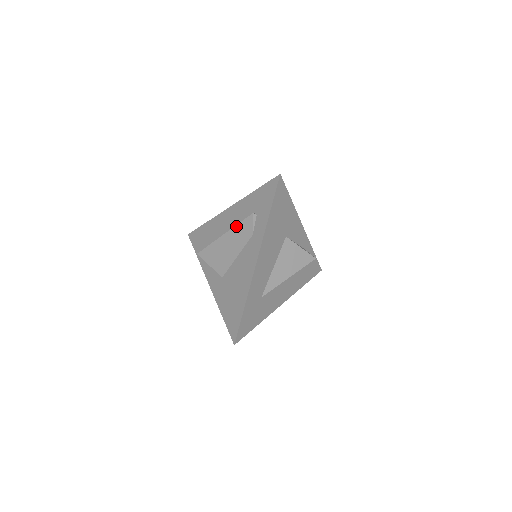
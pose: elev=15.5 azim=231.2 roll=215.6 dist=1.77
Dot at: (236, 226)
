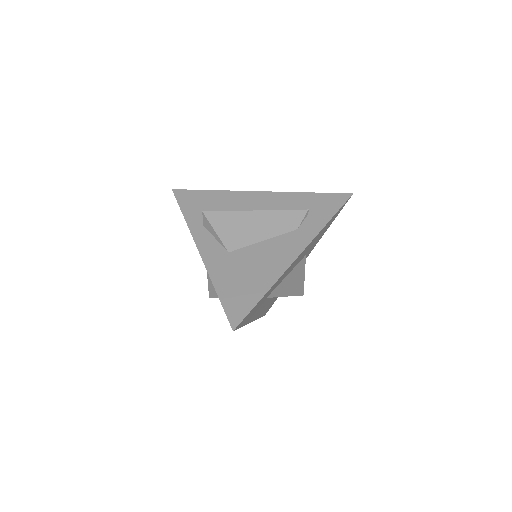
Dot at: (278, 211)
